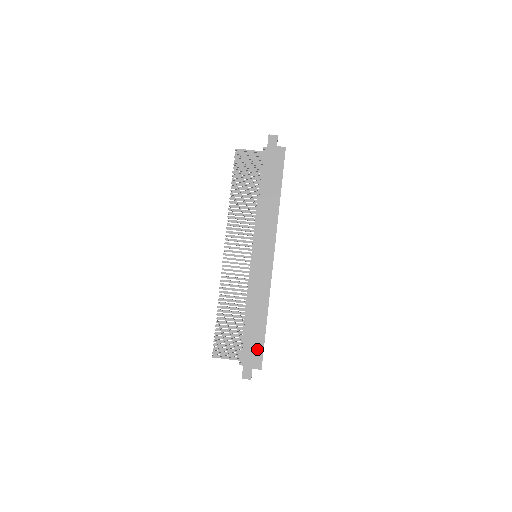
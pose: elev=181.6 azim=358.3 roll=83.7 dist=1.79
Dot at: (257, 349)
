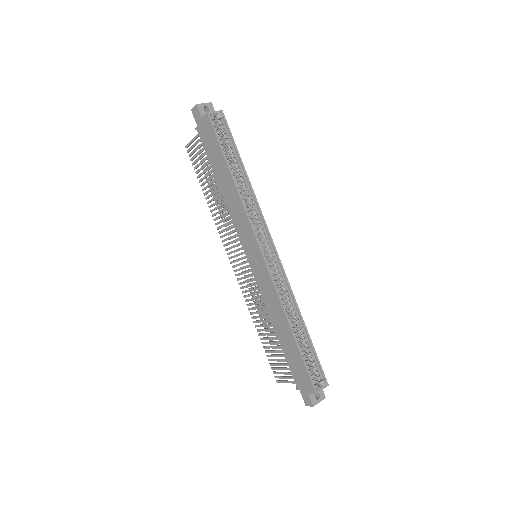
Dot at: (301, 369)
